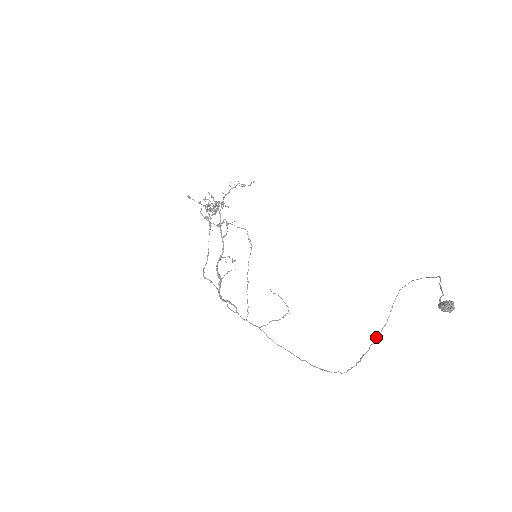
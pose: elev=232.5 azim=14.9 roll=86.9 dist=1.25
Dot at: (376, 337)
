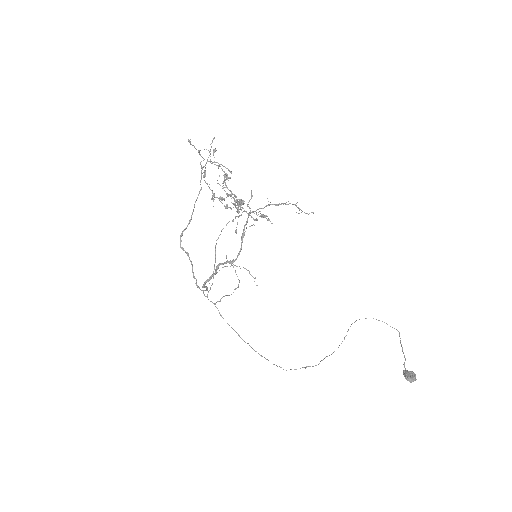
Dot at: occluded
